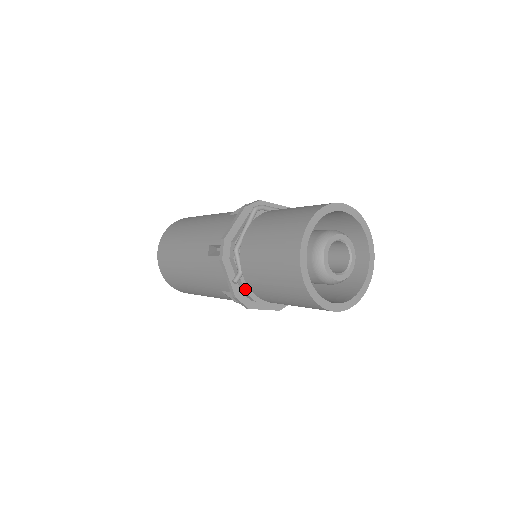
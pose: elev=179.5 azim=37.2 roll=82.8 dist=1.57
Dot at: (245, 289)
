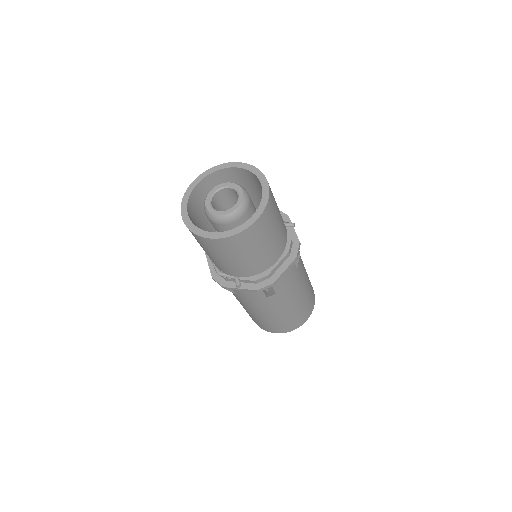
Dot at: (252, 280)
